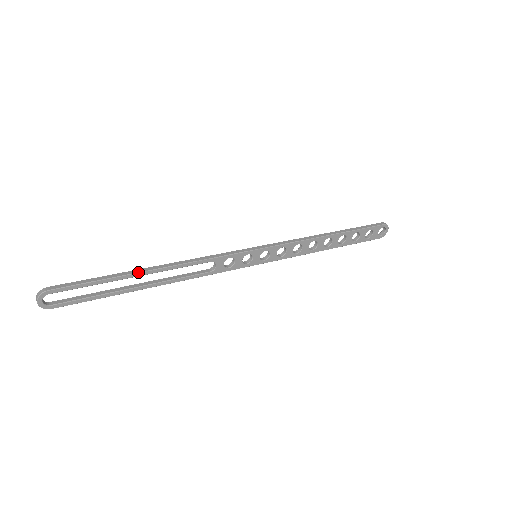
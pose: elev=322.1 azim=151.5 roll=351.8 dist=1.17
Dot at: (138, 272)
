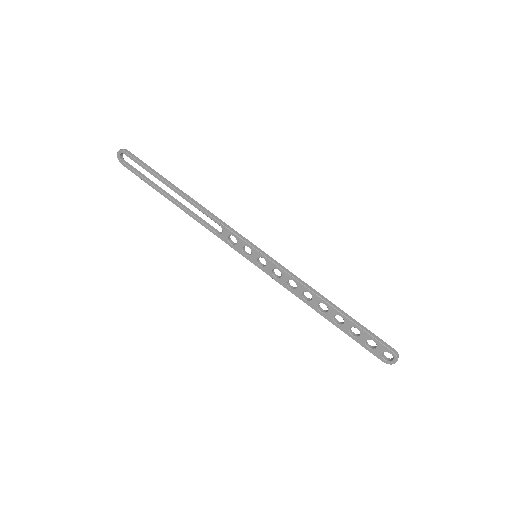
Dot at: (173, 186)
